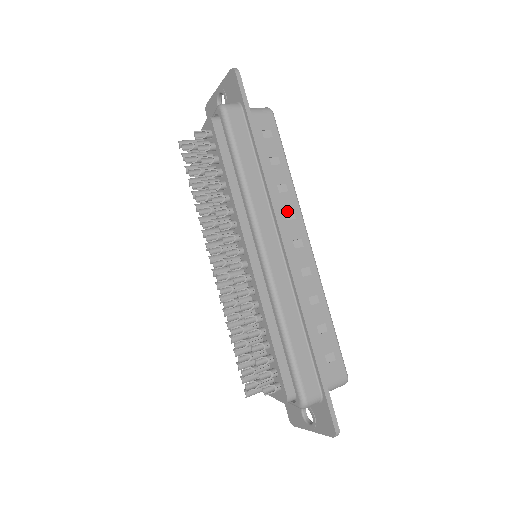
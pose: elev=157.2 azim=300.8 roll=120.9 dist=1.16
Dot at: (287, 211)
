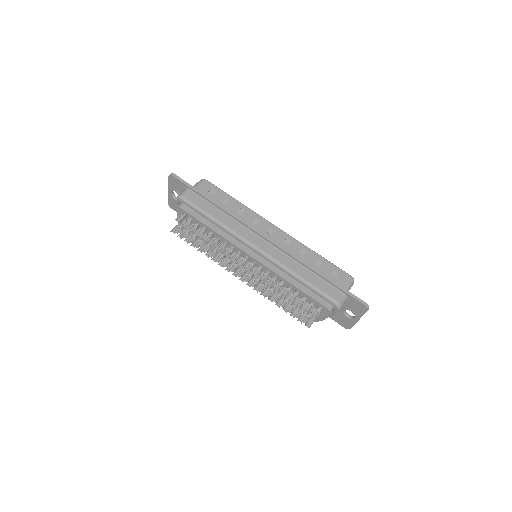
Dot at: (253, 221)
